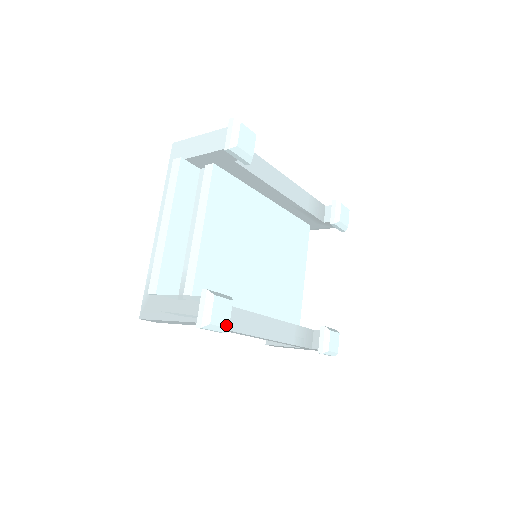
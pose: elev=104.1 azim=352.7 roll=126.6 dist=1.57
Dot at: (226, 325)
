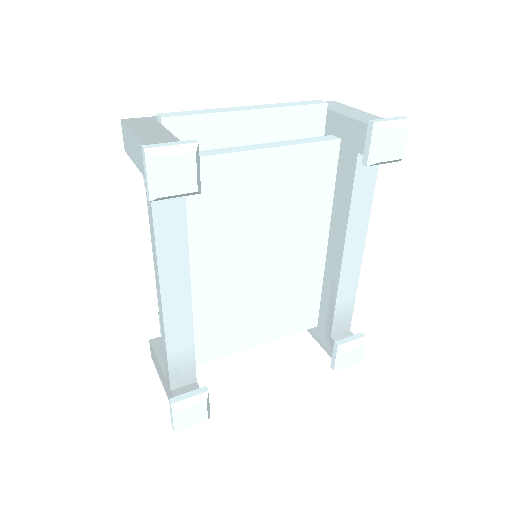
Dot at: (161, 191)
